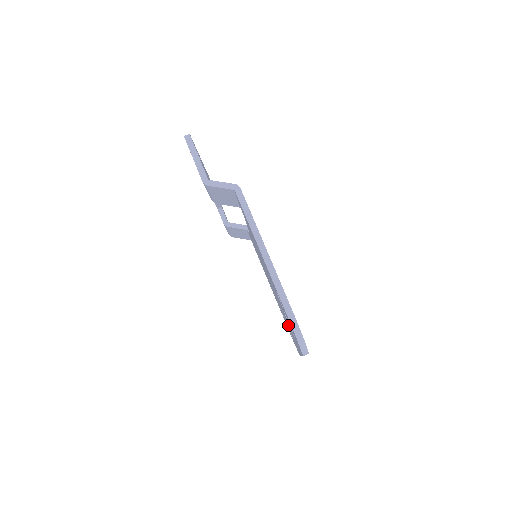
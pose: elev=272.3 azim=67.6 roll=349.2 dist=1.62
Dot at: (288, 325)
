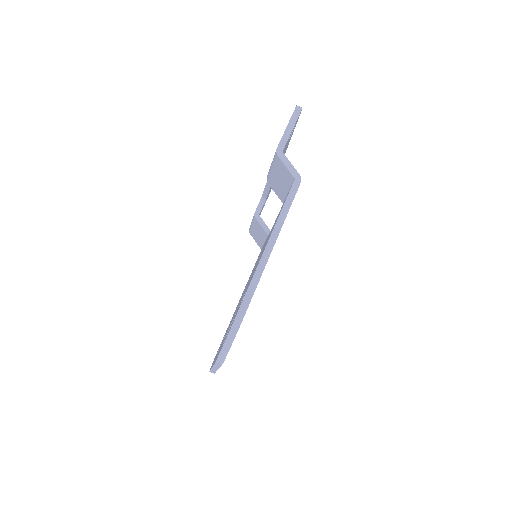
Dot at: (226, 333)
